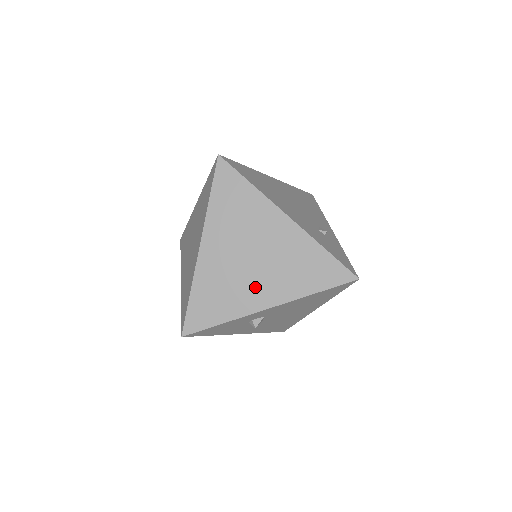
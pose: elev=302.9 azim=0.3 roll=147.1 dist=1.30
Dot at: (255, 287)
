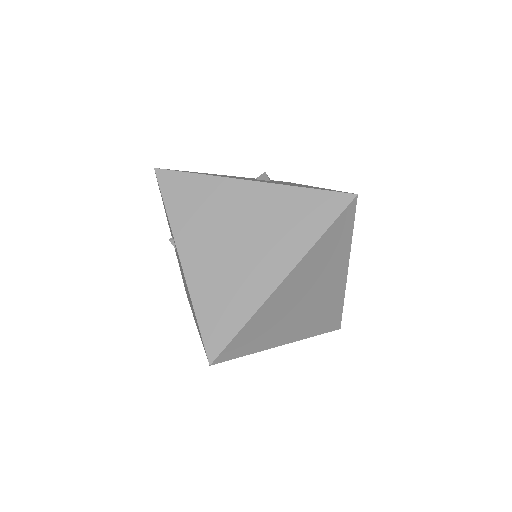
Dot at: (290, 326)
